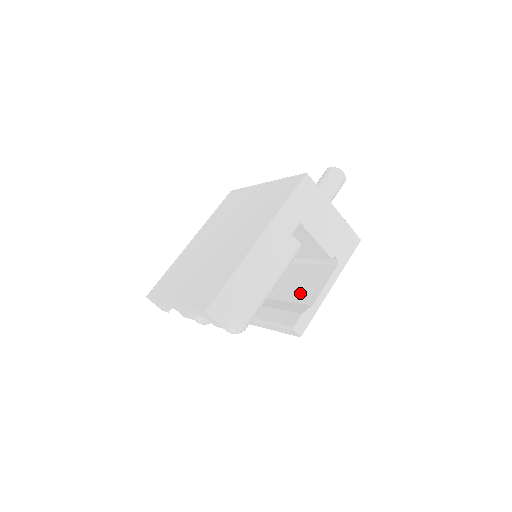
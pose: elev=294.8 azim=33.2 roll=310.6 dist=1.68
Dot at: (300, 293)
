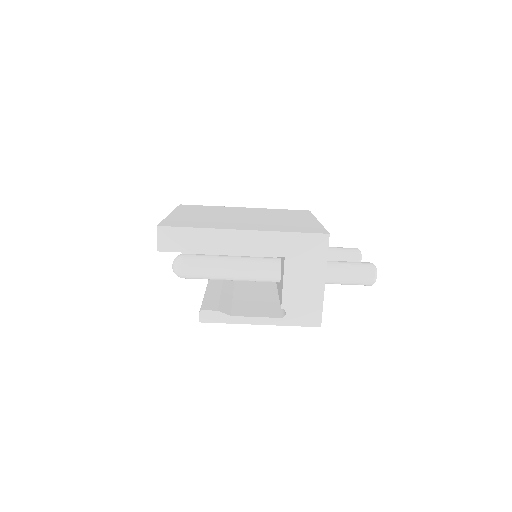
Dot at: (243, 306)
